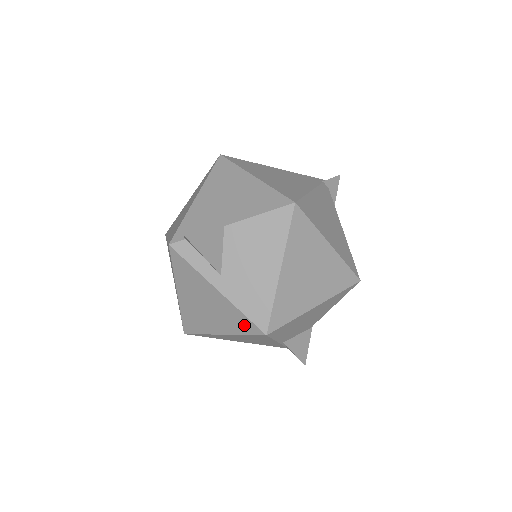
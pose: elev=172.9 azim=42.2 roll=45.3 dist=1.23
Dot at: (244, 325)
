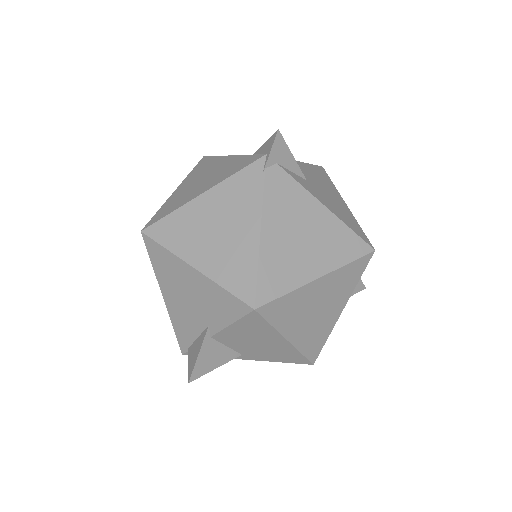
Dot at: occluded
